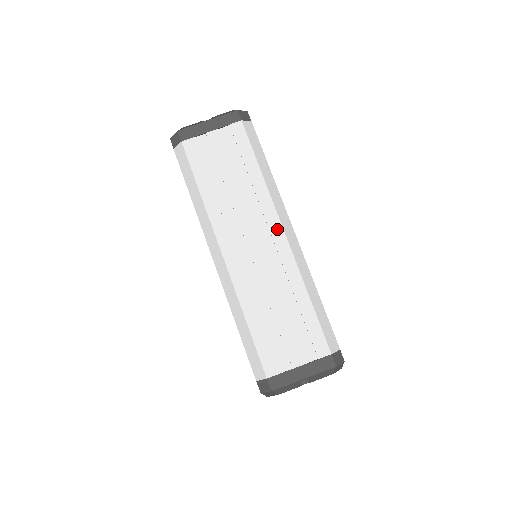
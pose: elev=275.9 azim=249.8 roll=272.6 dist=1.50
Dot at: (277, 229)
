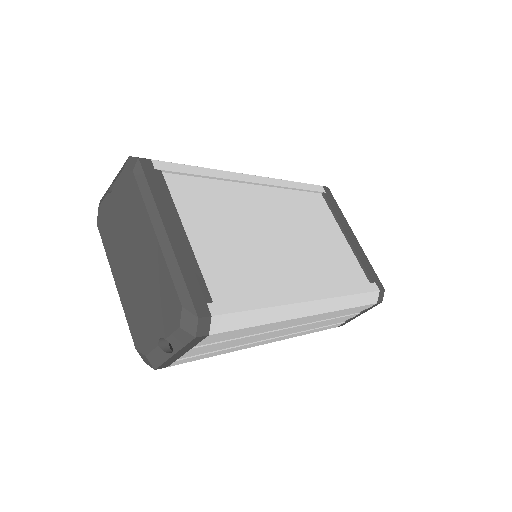
Dot at: (303, 319)
